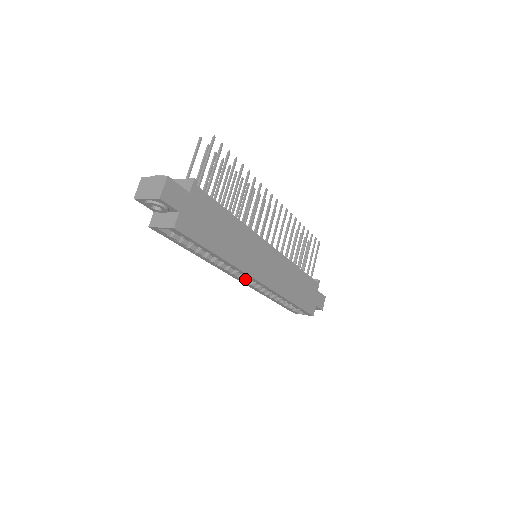
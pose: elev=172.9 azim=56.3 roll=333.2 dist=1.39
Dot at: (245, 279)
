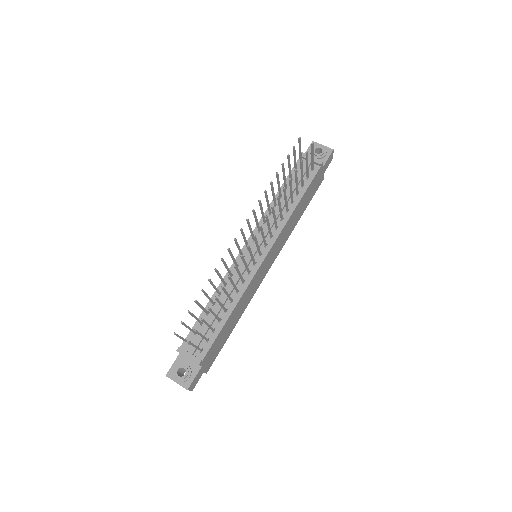
Dot at: occluded
